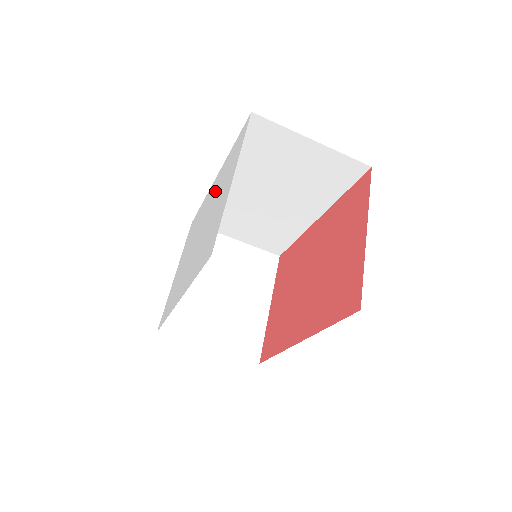
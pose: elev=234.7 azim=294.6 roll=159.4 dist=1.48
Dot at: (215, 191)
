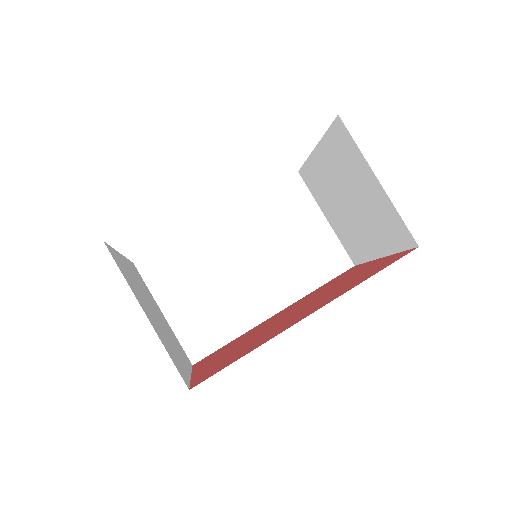
Dot at: occluded
